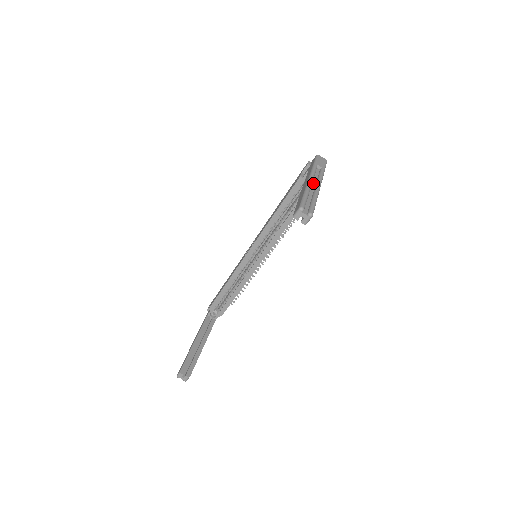
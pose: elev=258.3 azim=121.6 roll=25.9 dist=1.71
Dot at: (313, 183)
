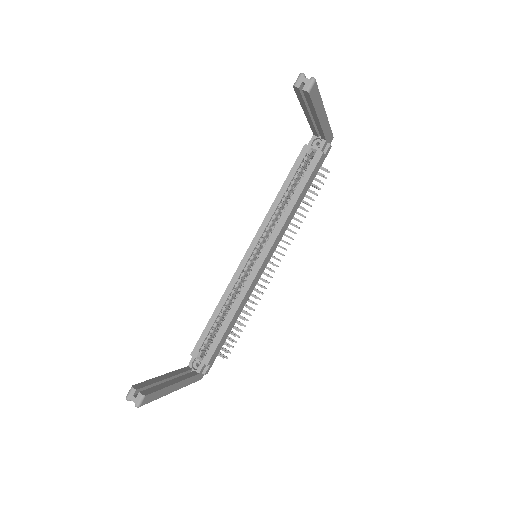
Dot at: occluded
